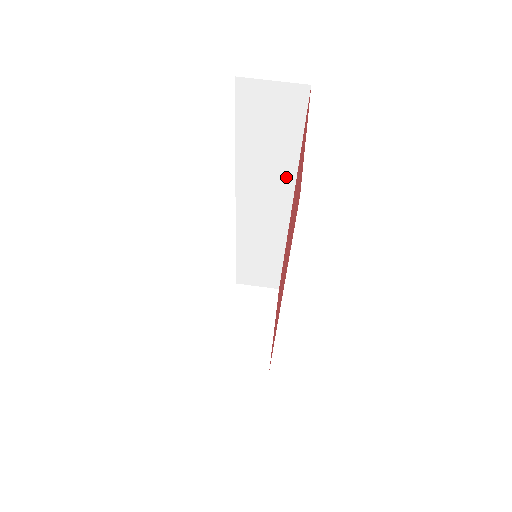
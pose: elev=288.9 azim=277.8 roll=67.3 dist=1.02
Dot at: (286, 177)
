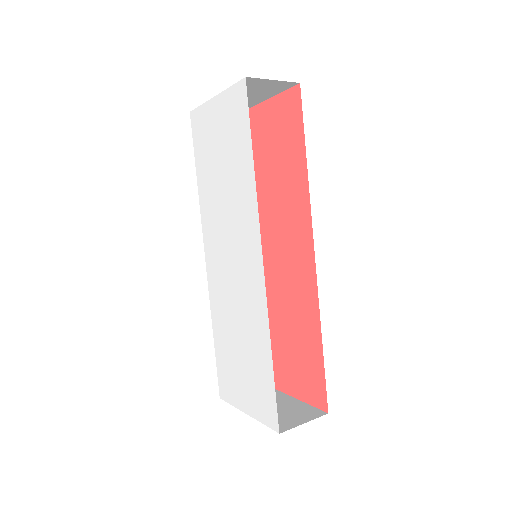
Dot at: occluded
